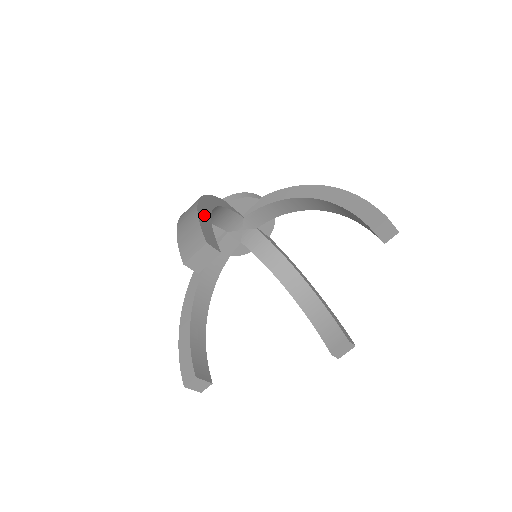
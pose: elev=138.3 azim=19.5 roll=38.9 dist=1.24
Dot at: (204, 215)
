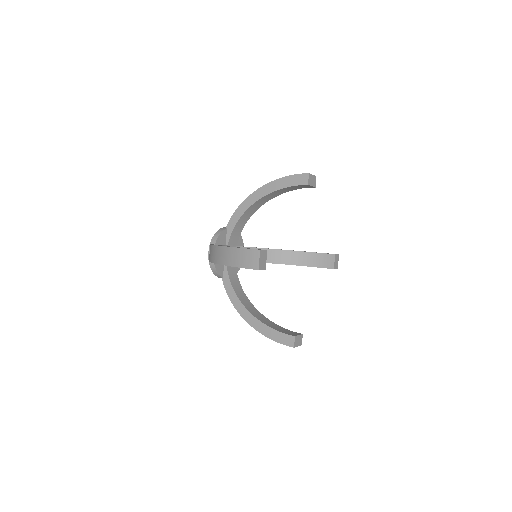
Dot at: occluded
